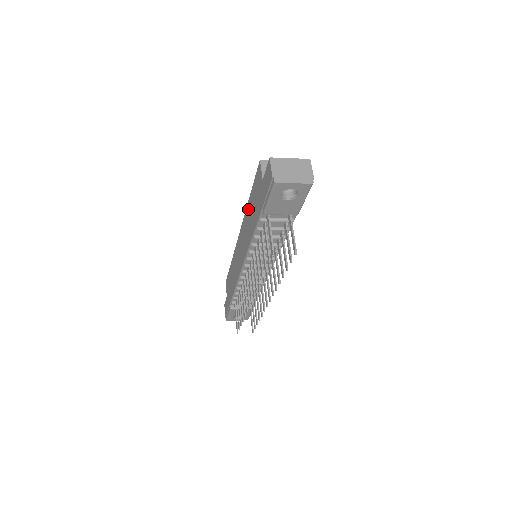
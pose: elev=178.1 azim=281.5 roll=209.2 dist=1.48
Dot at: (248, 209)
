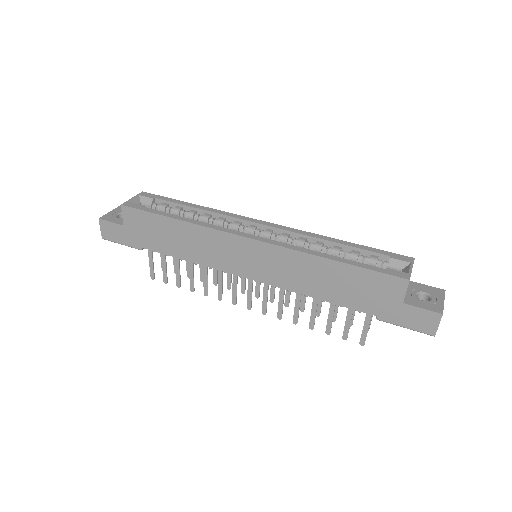
Dot at: (322, 265)
